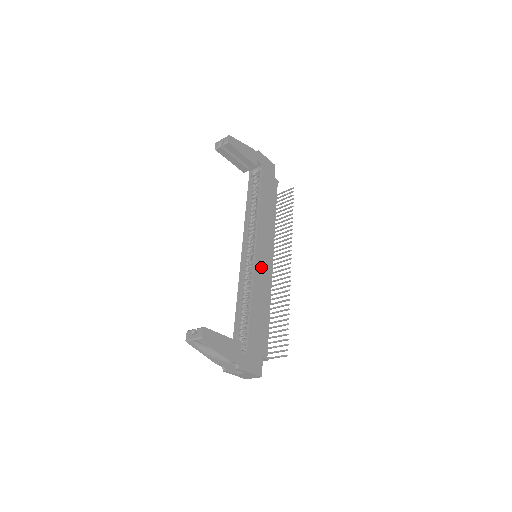
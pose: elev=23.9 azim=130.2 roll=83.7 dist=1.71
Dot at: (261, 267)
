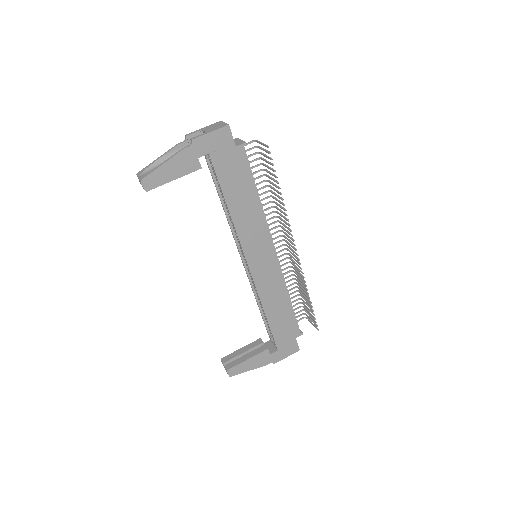
Dot at: (263, 275)
